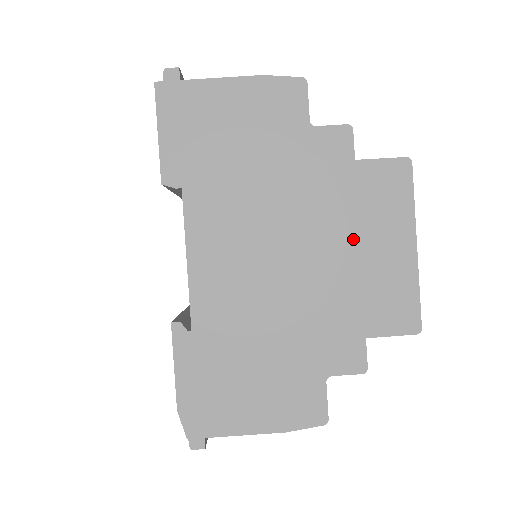
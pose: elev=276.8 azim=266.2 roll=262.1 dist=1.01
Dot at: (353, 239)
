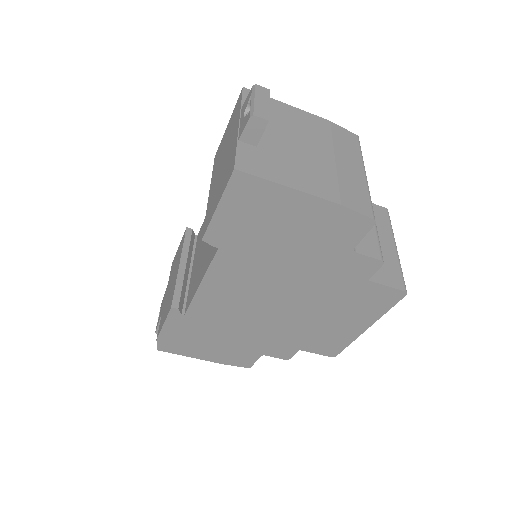
Dot at: (329, 313)
